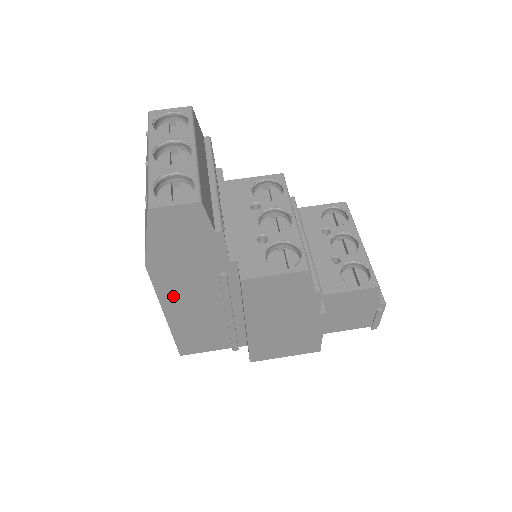
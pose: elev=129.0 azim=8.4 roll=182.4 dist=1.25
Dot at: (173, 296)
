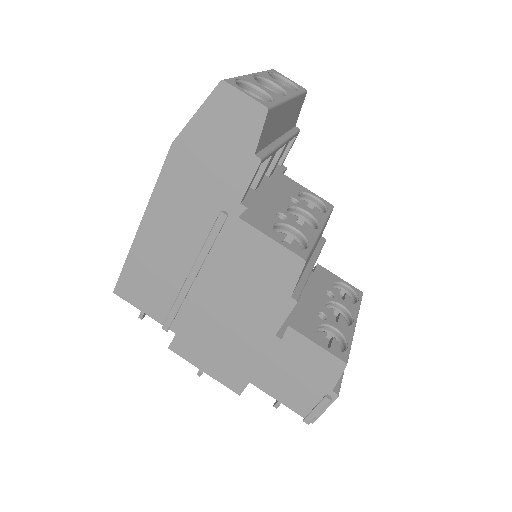
Dot at: (165, 205)
